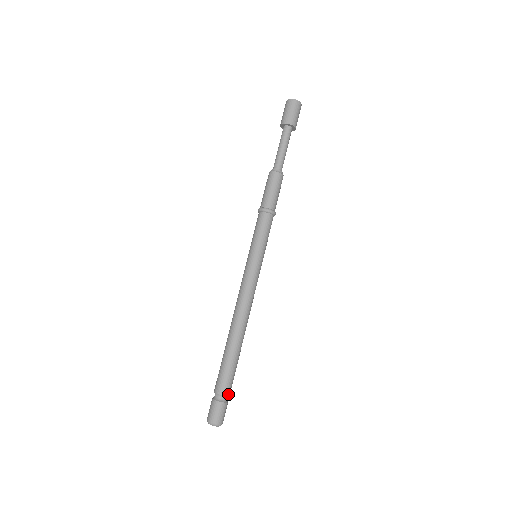
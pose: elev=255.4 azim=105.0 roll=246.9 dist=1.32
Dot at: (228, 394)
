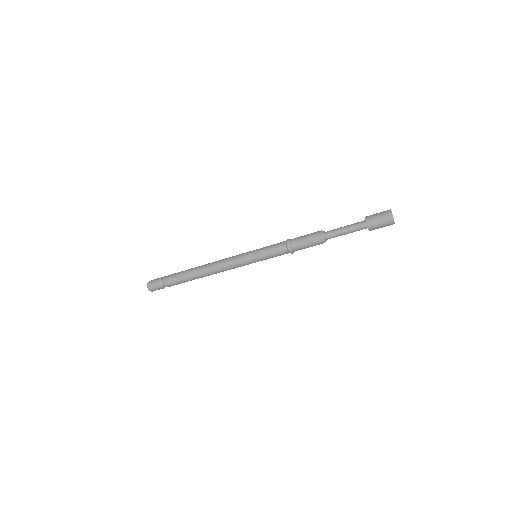
Dot at: (170, 286)
